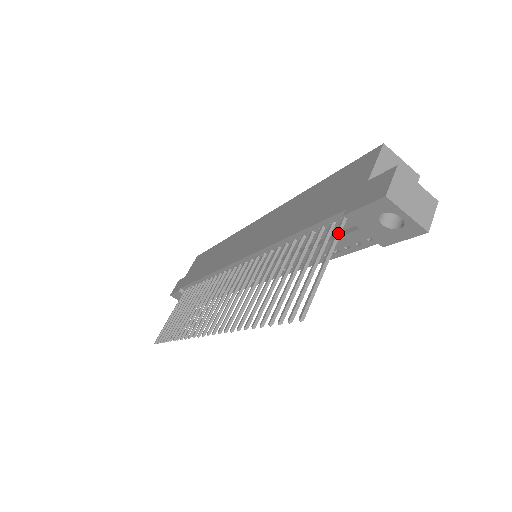
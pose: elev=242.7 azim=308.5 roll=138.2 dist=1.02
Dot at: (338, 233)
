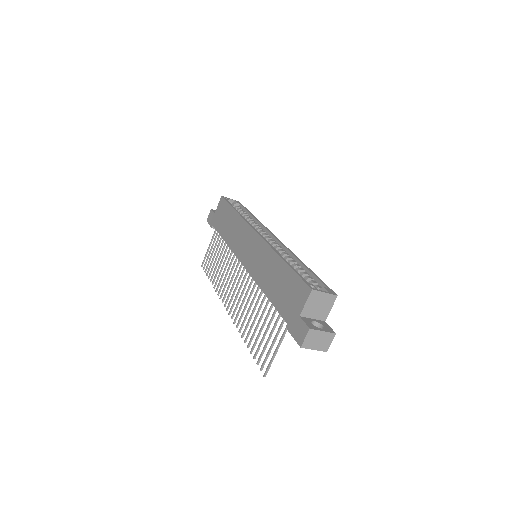
Dot at: (285, 332)
